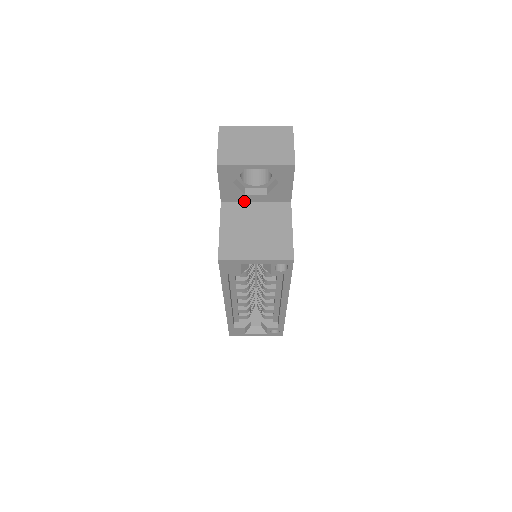
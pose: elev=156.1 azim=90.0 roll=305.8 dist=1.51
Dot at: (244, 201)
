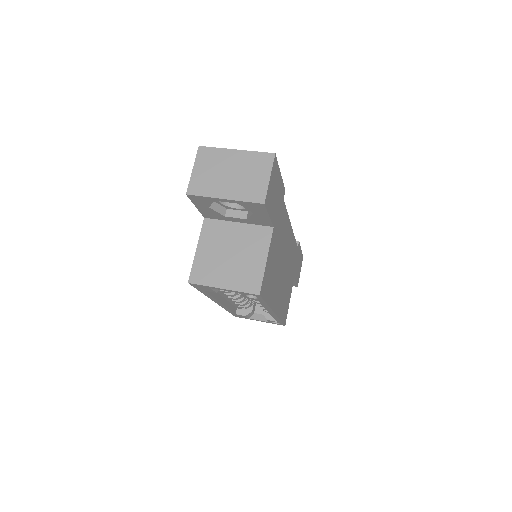
Dot at: (226, 220)
